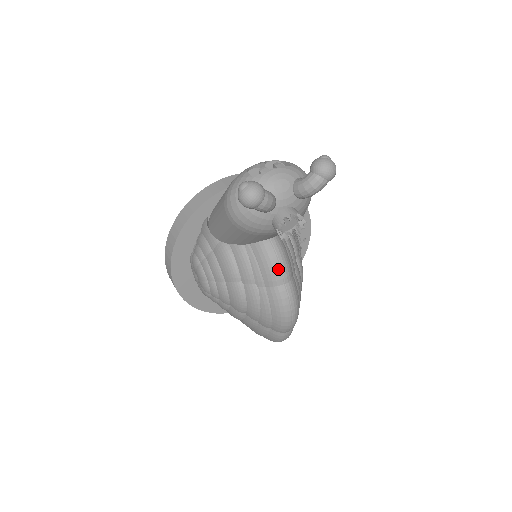
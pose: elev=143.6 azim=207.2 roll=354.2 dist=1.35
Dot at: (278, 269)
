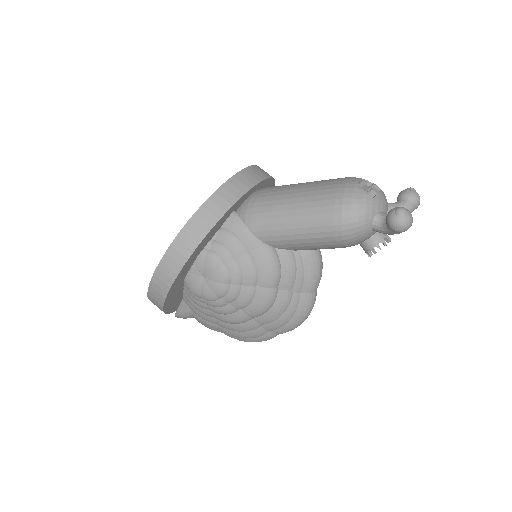
Dot at: (320, 277)
